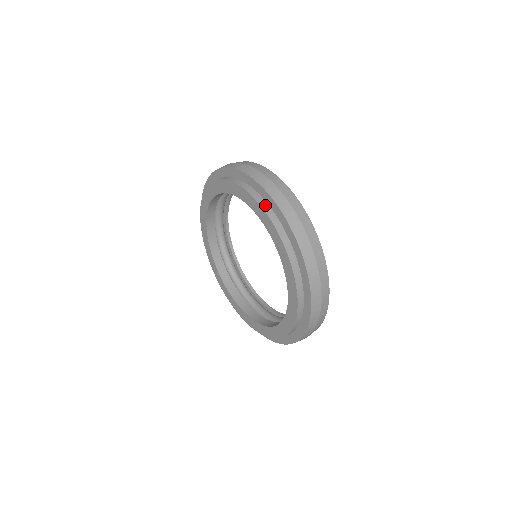
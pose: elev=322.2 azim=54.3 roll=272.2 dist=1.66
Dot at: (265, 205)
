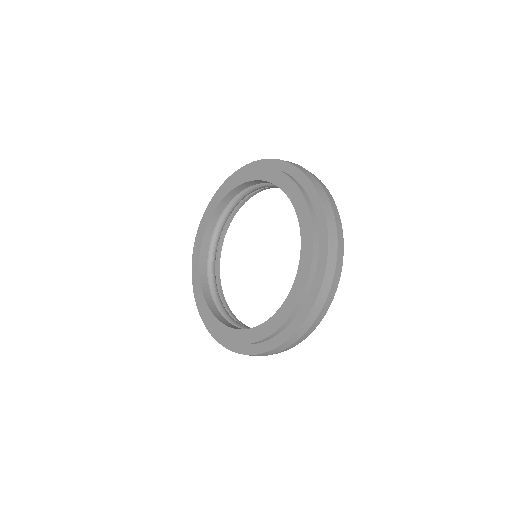
Dot at: occluded
